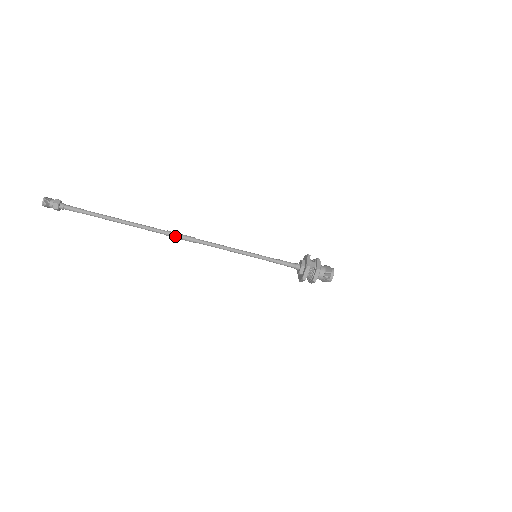
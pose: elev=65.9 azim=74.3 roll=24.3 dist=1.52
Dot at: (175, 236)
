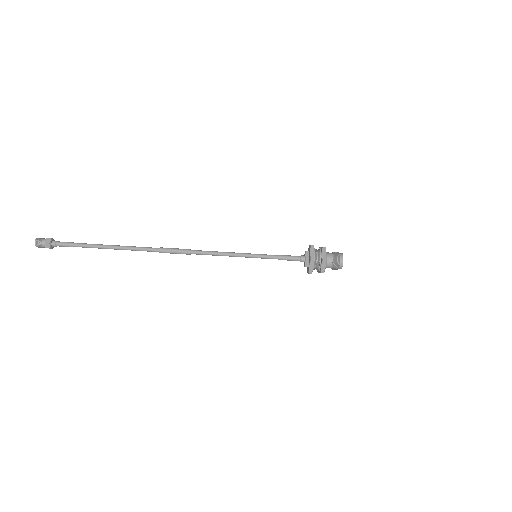
Dot at: (169, 248)
